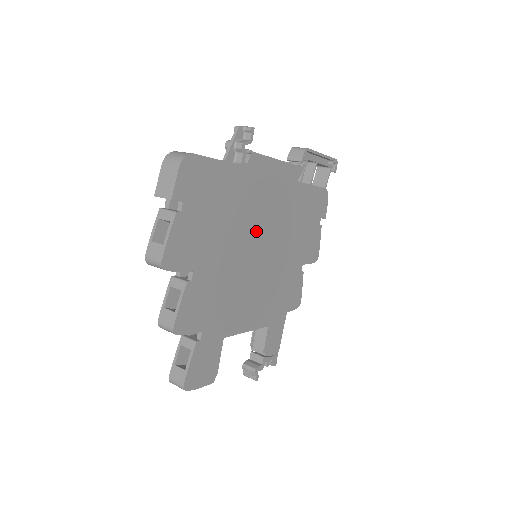
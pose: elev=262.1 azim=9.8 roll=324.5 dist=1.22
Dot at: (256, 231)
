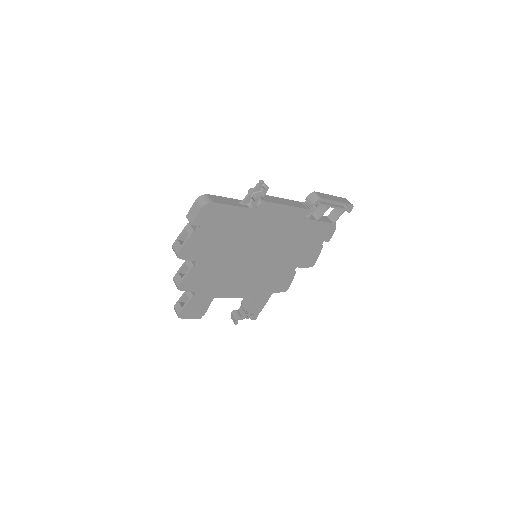
Dot at: (256, 245)
